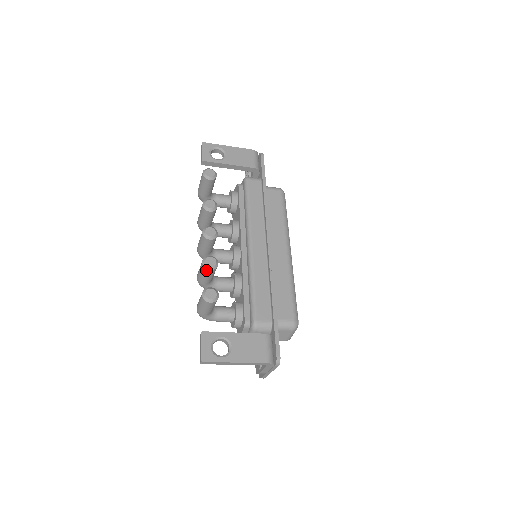
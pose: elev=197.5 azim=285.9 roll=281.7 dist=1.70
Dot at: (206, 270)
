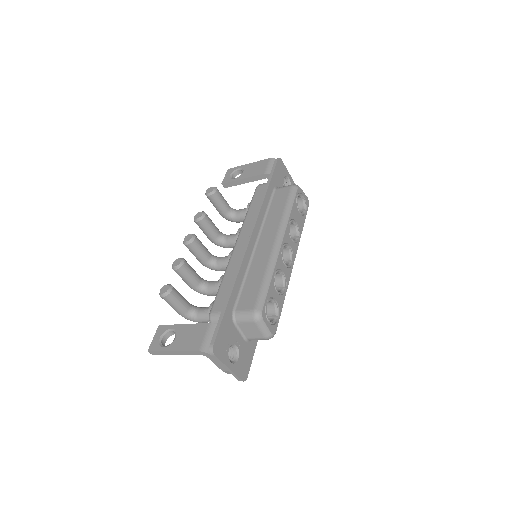
Dot at: (175, 271)
